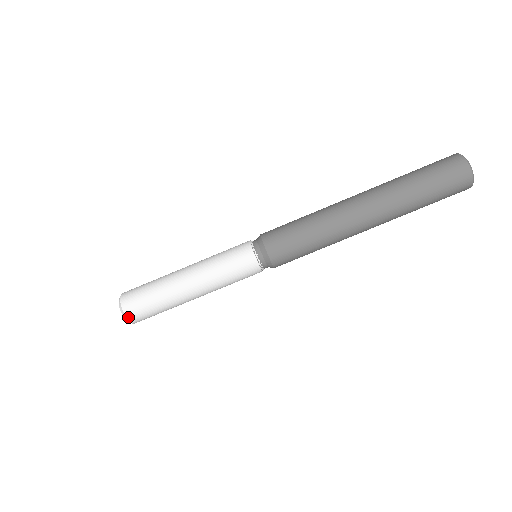
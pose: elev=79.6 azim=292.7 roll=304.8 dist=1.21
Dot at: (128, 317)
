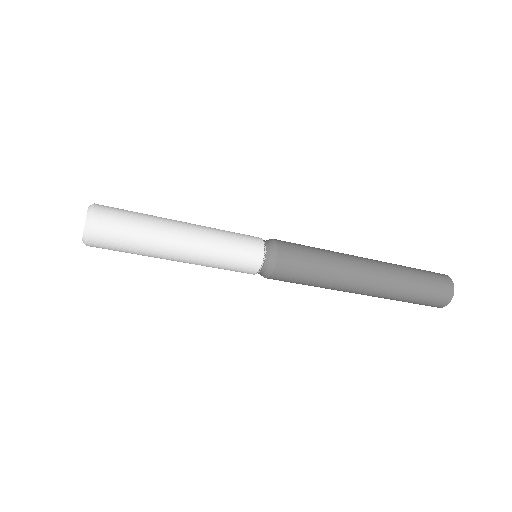
Dot at: (88, 245)
